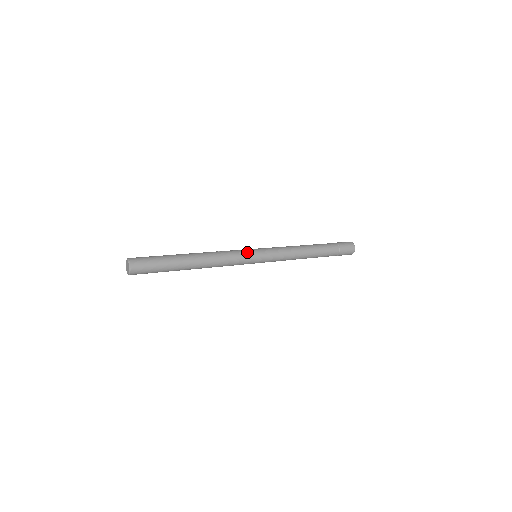
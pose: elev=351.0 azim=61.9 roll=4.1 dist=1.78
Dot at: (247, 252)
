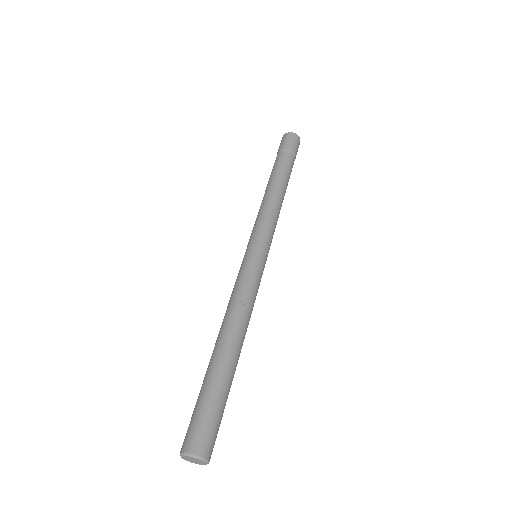
Dot at: (260, 269)
